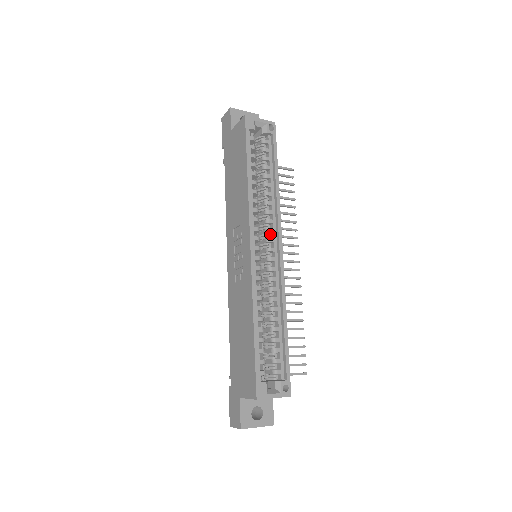
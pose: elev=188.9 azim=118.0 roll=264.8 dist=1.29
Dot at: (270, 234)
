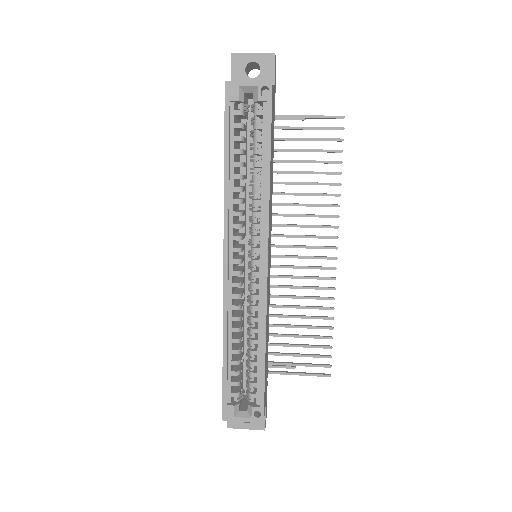
Dot at: (256, 242)
